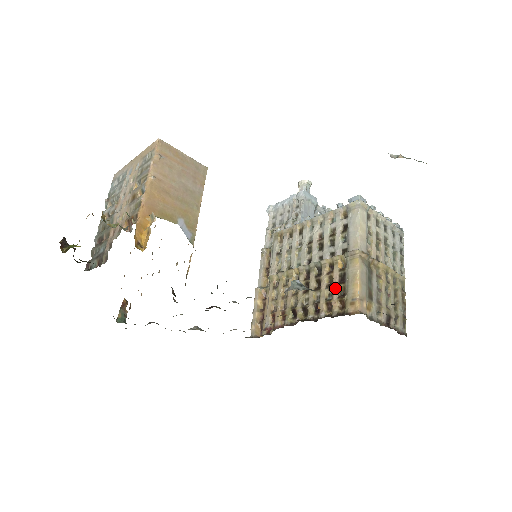
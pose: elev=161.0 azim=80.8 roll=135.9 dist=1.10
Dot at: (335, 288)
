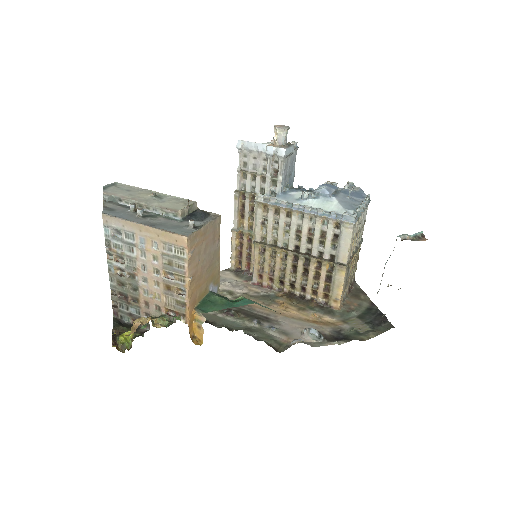
Dot at: (322, 283)
